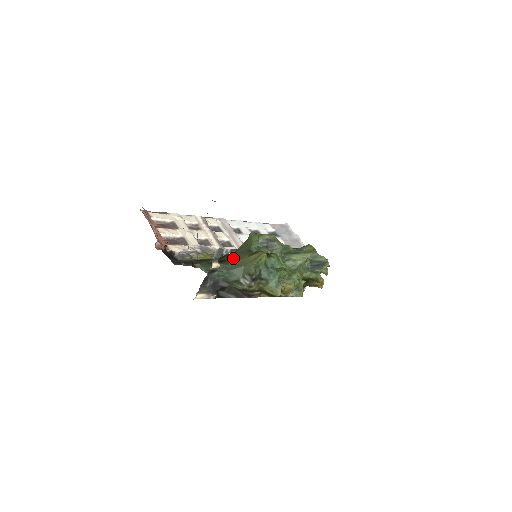
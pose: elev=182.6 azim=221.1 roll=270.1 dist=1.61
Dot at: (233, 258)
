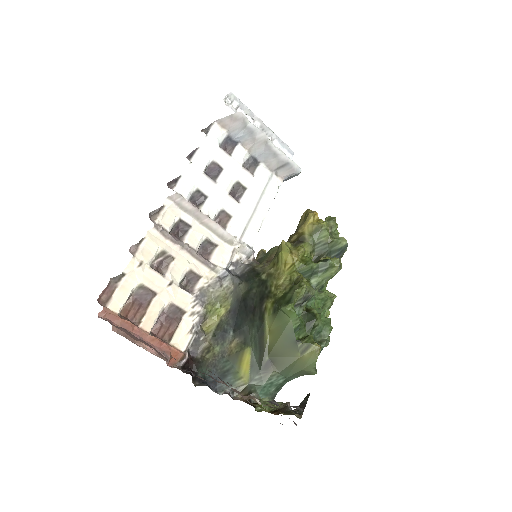
Dot at: (281, 358)
